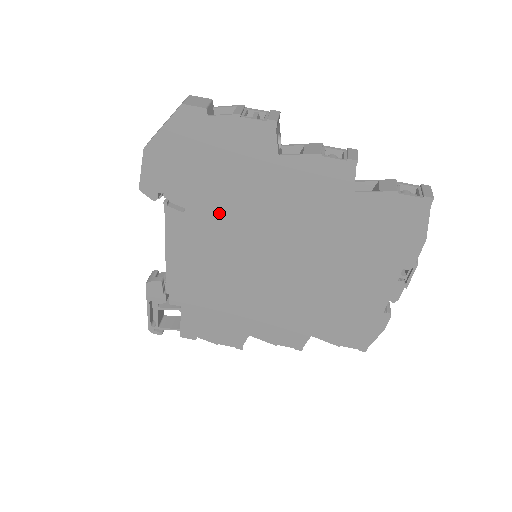
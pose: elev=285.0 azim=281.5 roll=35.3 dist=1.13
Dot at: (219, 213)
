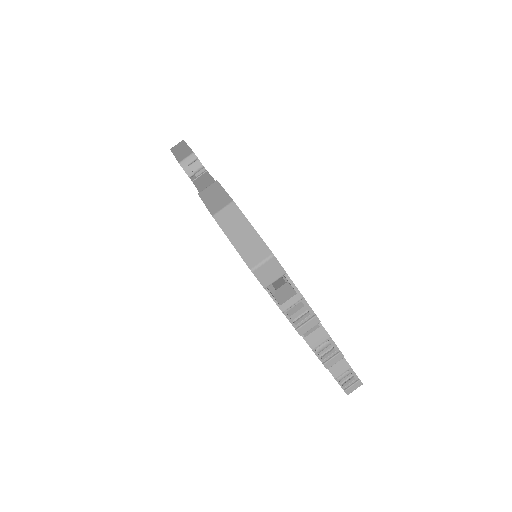
Dot at: occluded
